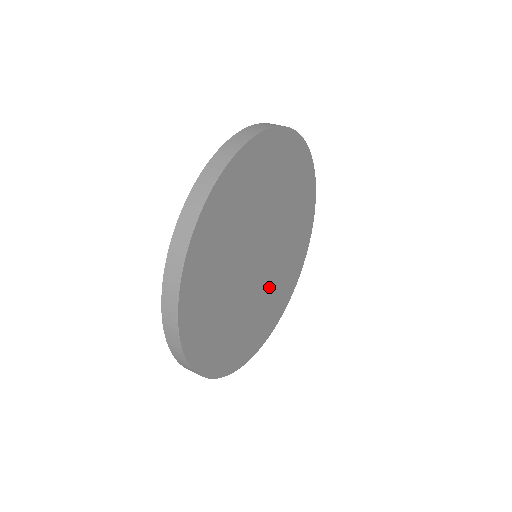
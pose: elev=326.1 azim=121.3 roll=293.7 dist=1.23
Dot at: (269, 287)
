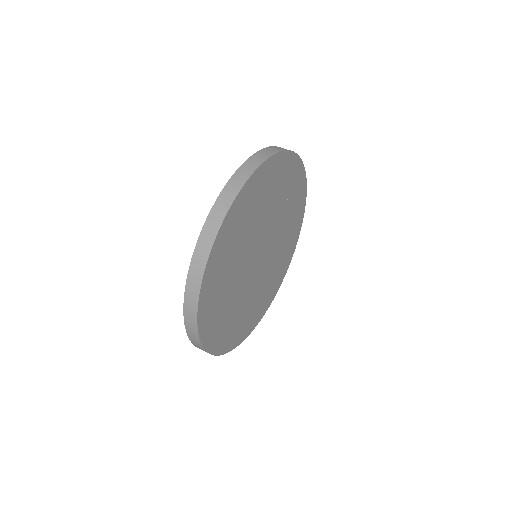
Dot at: (280, 238)
